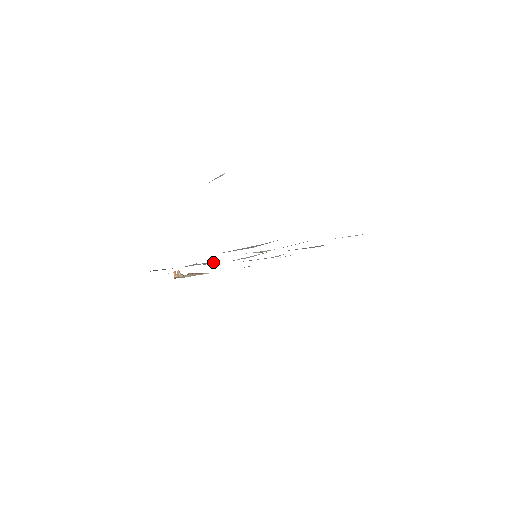
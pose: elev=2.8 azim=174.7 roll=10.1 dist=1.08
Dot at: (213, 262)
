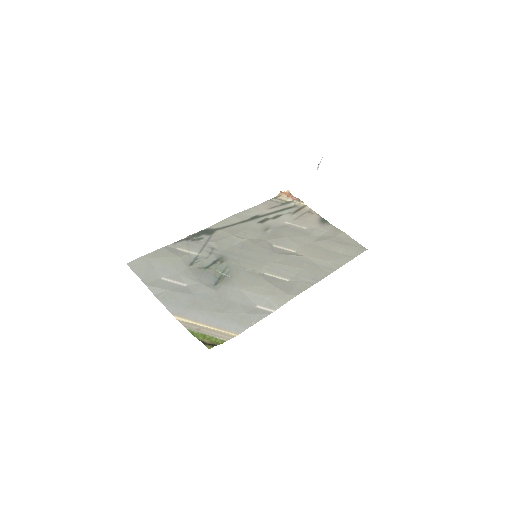
Dot at: (219, 250)
